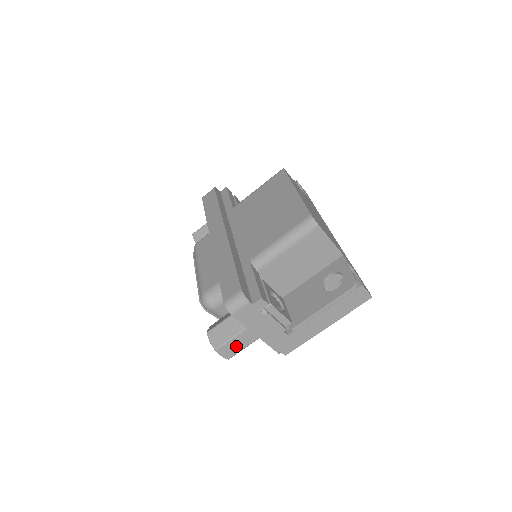
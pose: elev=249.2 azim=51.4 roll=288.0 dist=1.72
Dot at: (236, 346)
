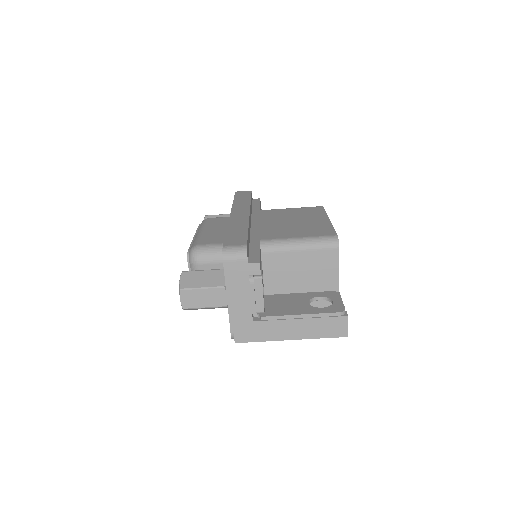
Dot at: (201, 299)
